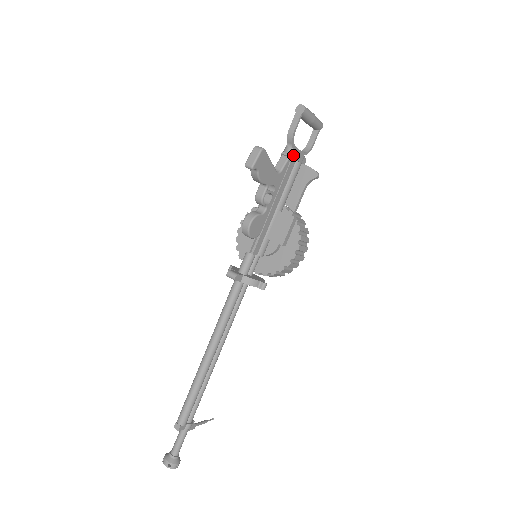
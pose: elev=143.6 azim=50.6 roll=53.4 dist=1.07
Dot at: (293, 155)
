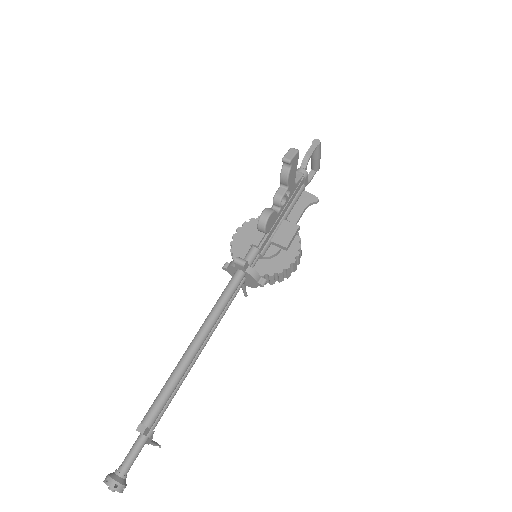
Dot at: (305, 175)
